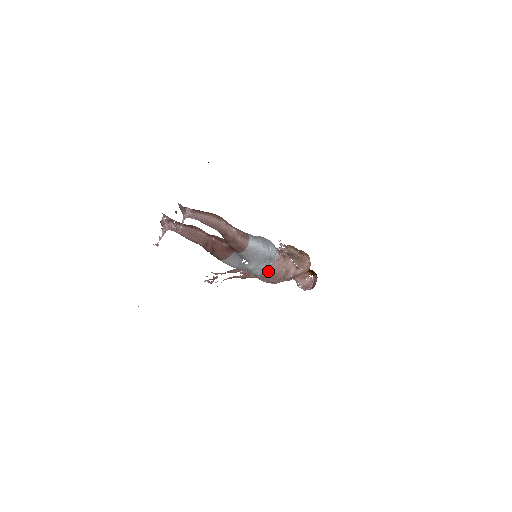
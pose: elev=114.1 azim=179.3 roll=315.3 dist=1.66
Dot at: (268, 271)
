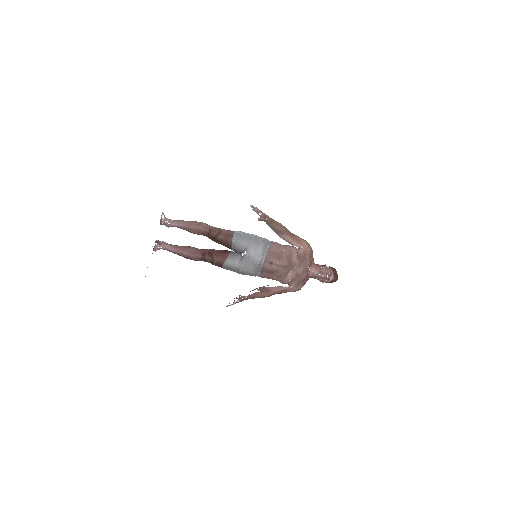
Dot at: (269, 254)
